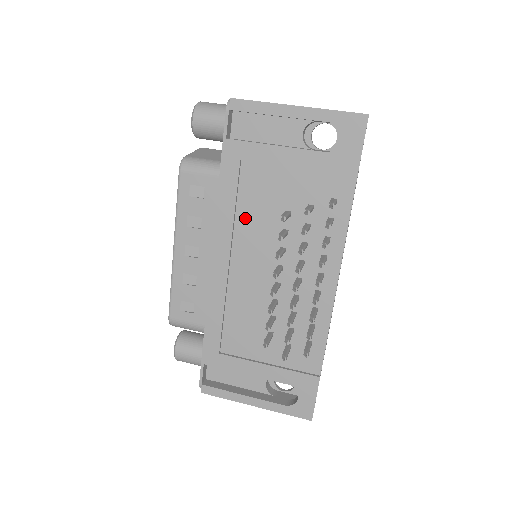
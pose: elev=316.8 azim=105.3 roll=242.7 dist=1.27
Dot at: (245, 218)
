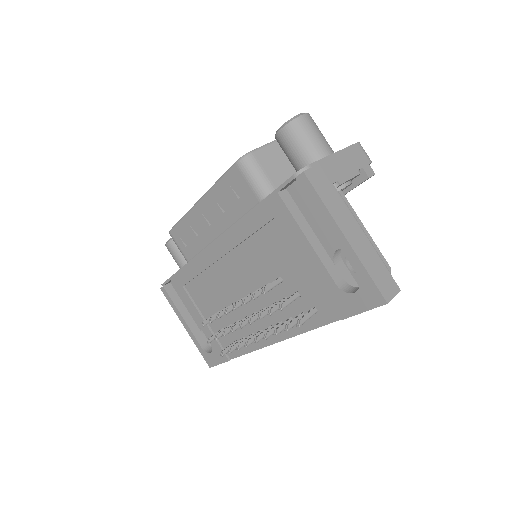
Dot at: (252, 248)
